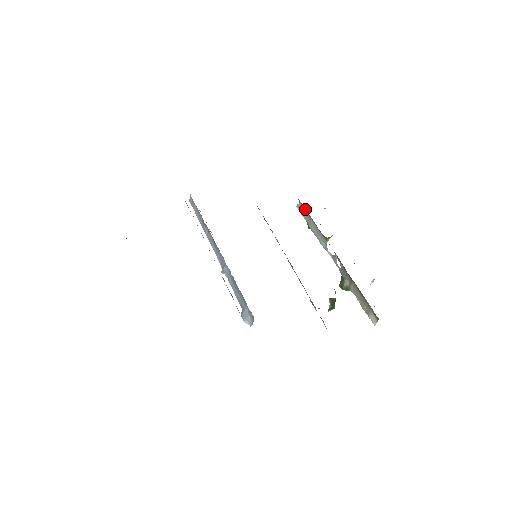
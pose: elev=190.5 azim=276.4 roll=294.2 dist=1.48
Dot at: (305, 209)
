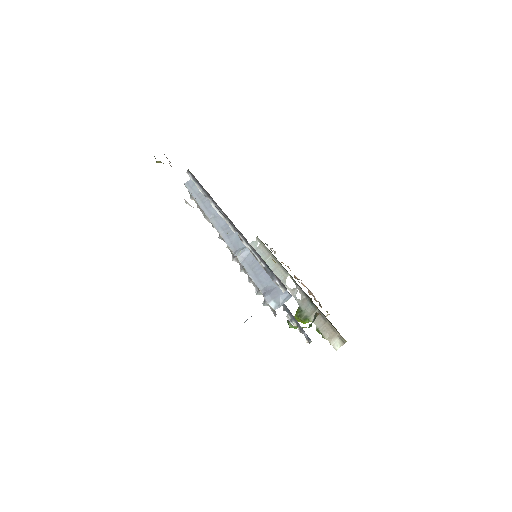
Dot at: (264, 246)
